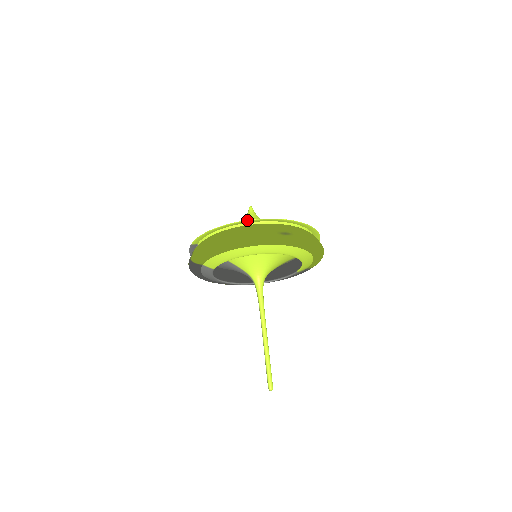
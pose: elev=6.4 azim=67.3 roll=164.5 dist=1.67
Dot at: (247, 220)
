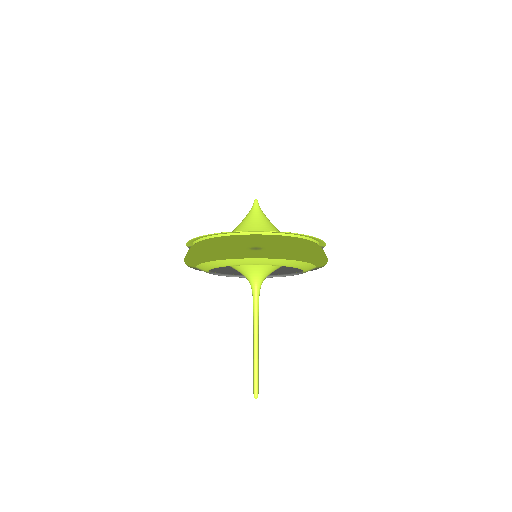
Dot at: (218, 233)
